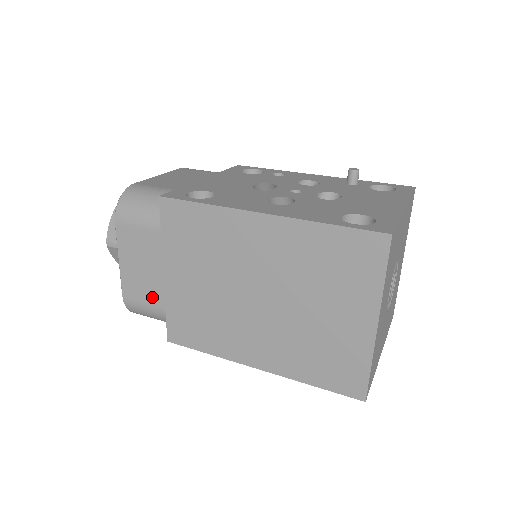
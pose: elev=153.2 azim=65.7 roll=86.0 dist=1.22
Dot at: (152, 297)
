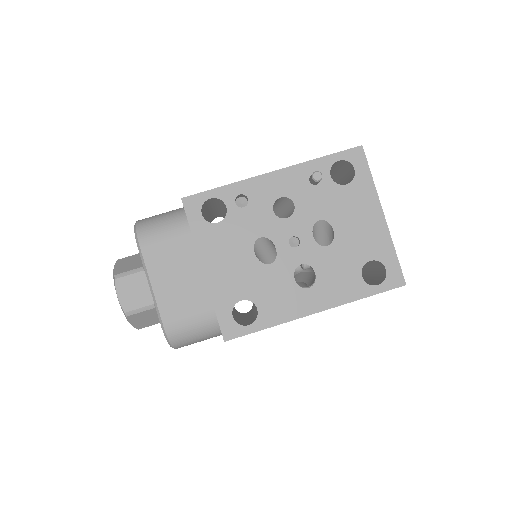
Dot at: occluded
